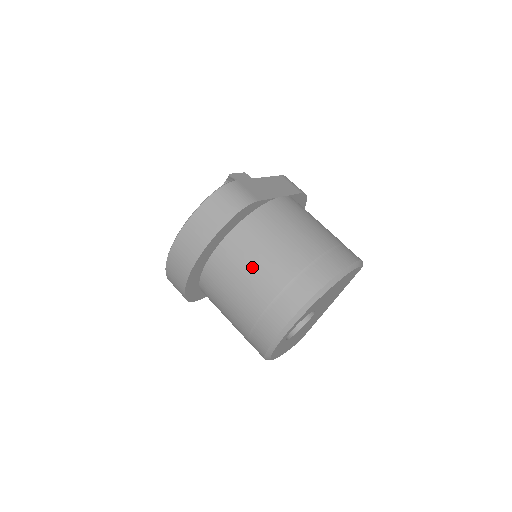
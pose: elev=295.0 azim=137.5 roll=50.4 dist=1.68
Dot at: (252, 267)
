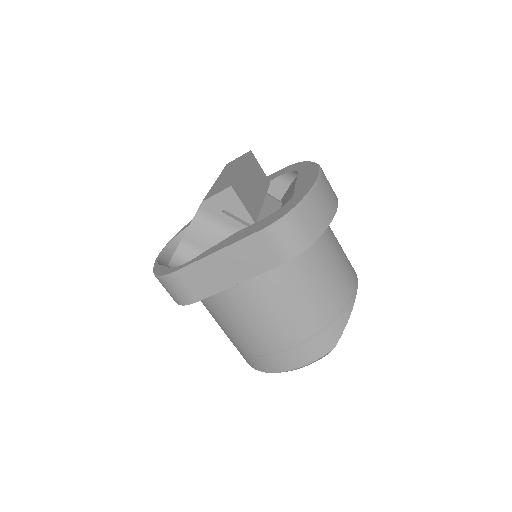
Dot at: occluded
